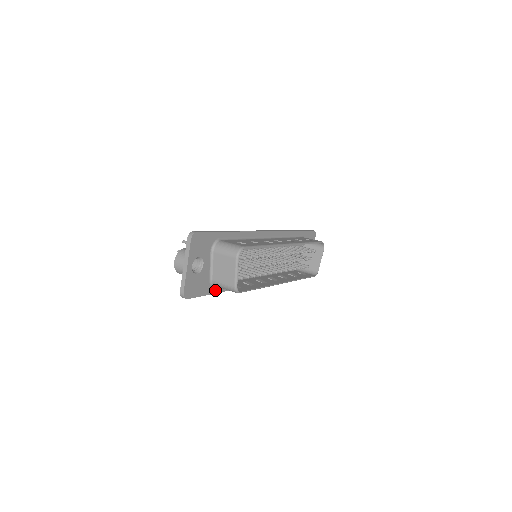
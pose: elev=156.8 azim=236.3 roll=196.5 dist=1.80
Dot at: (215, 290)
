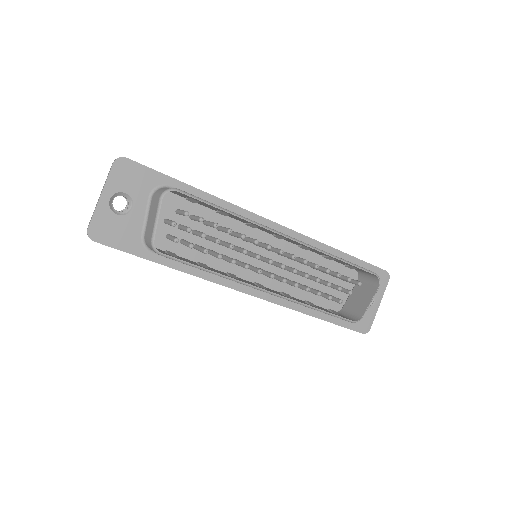
Dot at: (151, 256)
